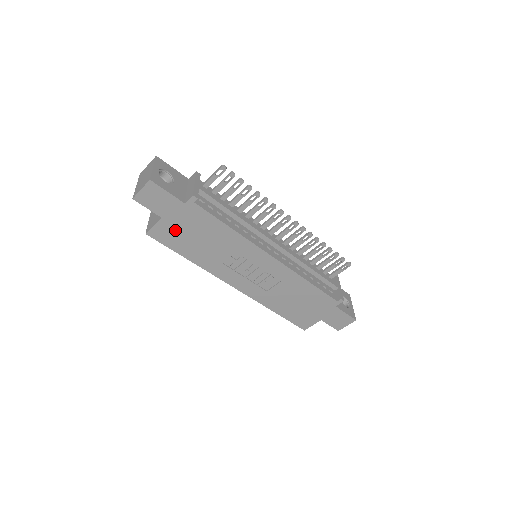
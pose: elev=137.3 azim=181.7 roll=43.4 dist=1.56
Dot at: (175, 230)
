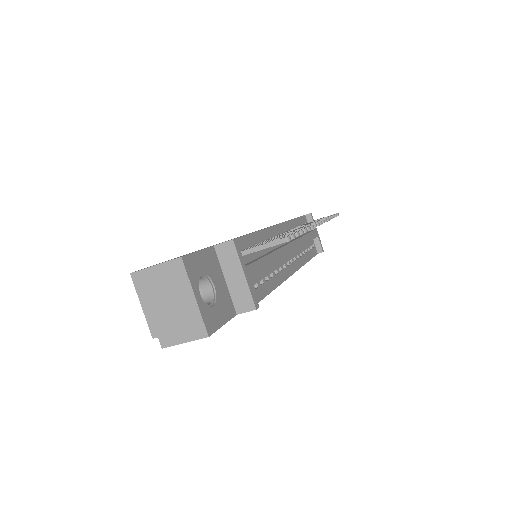
Dot at: occluded
